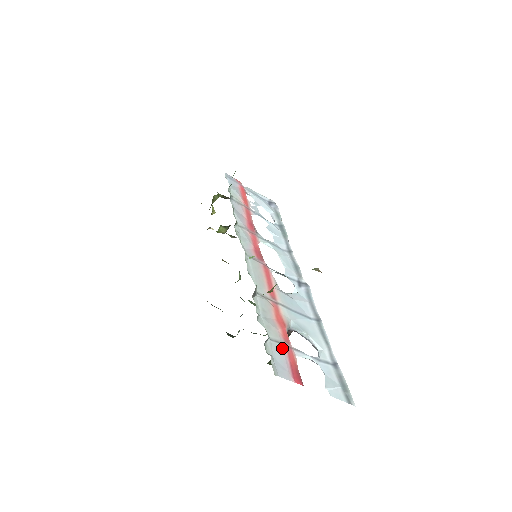
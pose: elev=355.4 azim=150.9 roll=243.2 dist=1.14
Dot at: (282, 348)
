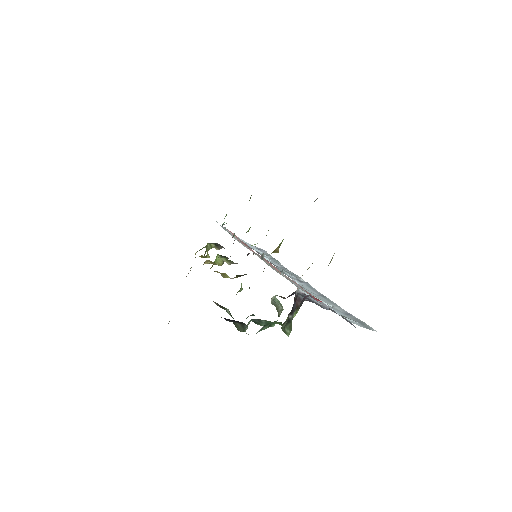
Dot at: (297, 284)
